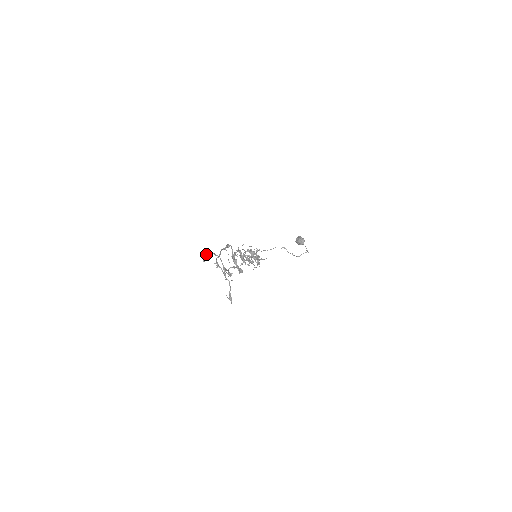
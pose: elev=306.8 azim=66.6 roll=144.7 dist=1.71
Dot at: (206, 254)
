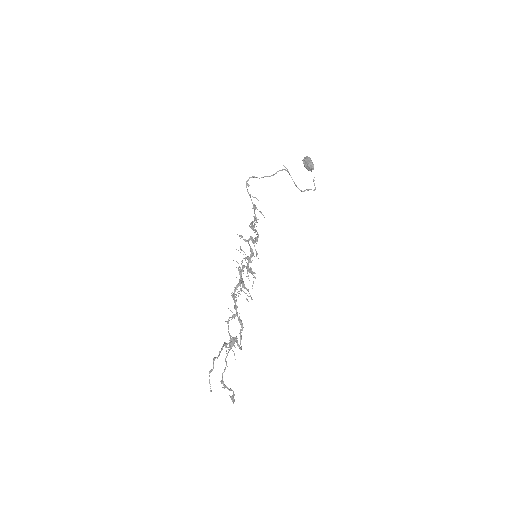
Dot at: (211, 370)
